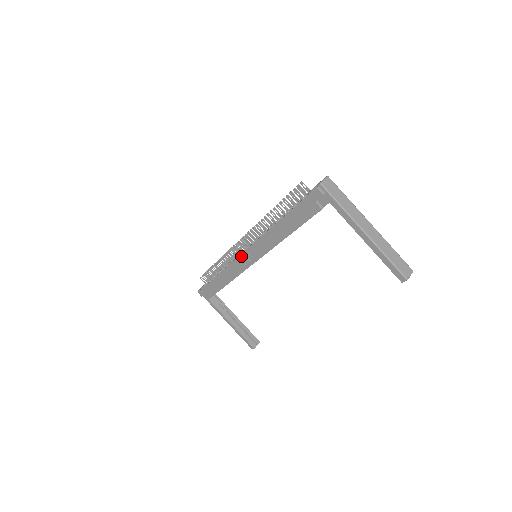
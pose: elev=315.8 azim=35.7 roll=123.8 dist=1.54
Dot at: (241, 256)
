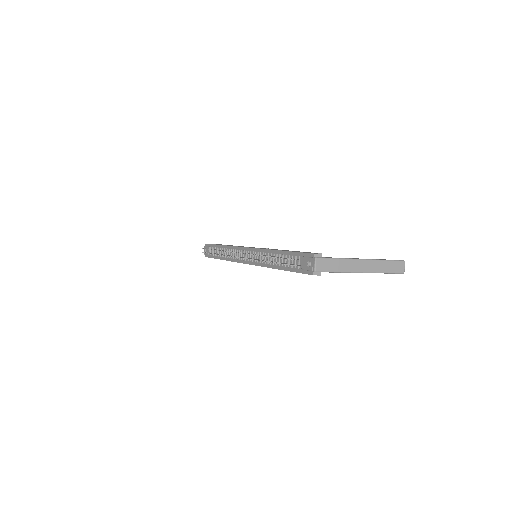
Dot at: occluded
